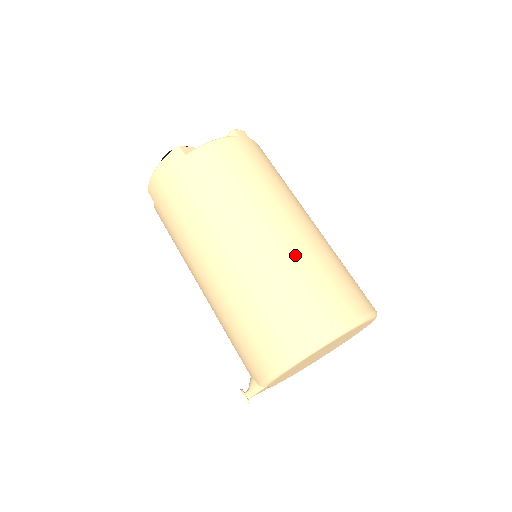
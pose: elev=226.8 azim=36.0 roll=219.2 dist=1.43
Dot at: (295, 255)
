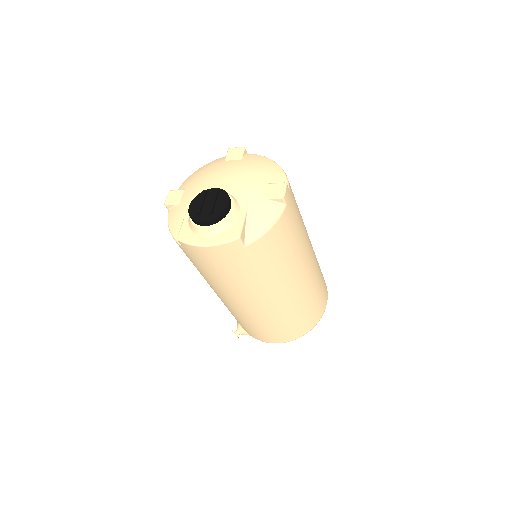
Dot at: (306, 295)
